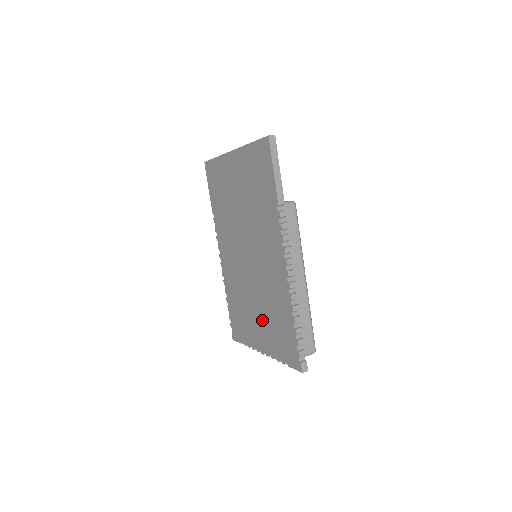
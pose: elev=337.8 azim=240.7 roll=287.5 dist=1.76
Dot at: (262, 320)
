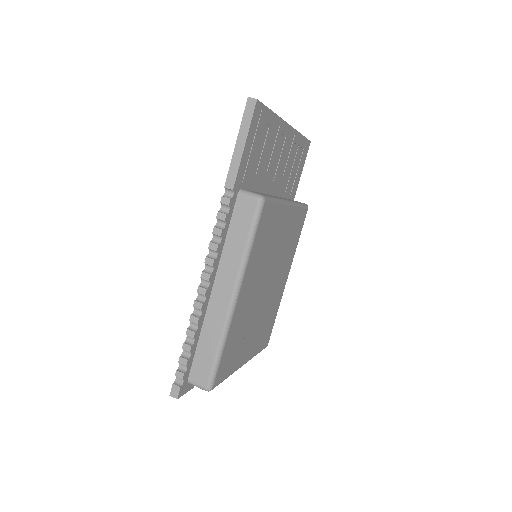
Dot at: occluded
